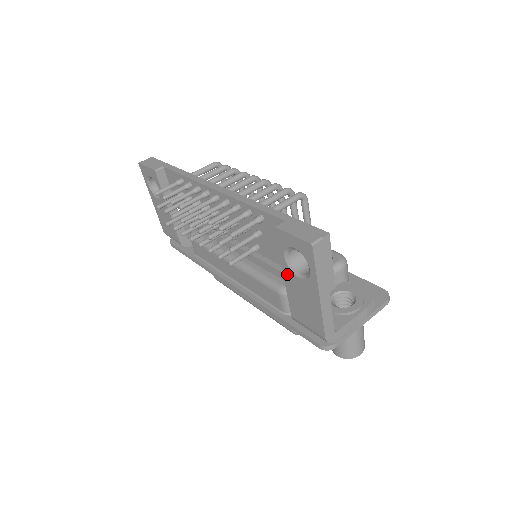
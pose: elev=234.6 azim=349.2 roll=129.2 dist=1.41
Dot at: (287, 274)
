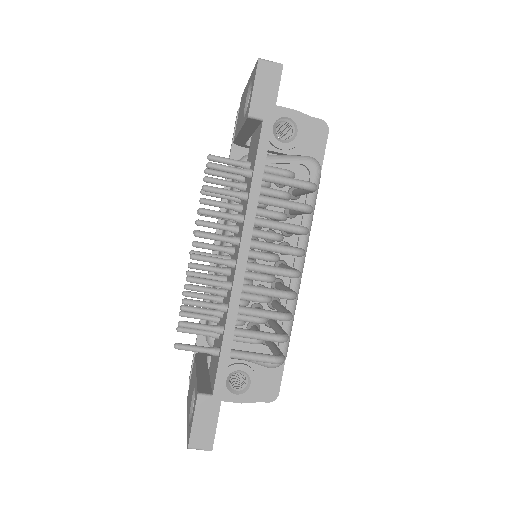
Dot at: (195, 380)
